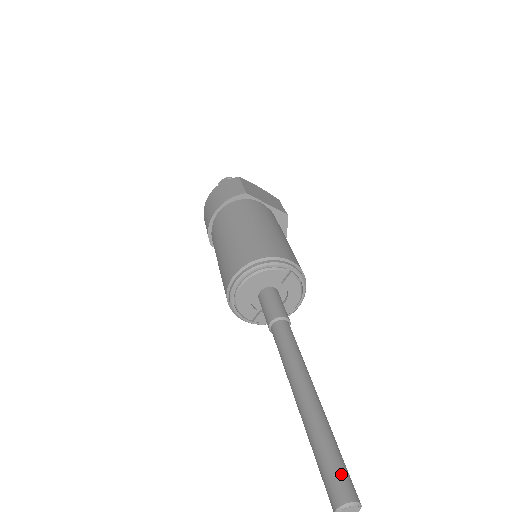
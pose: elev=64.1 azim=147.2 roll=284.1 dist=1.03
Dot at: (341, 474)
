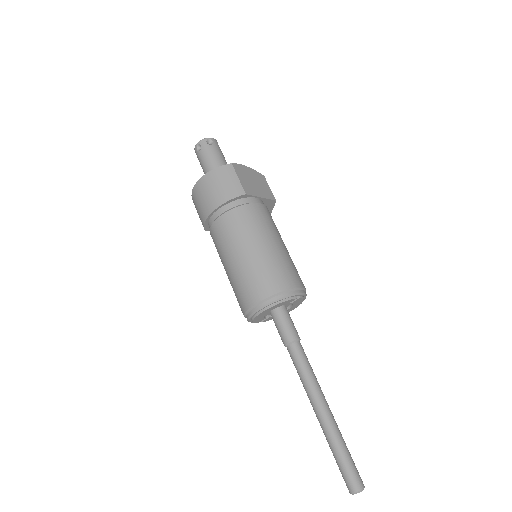
Dot at: (354, 472)
